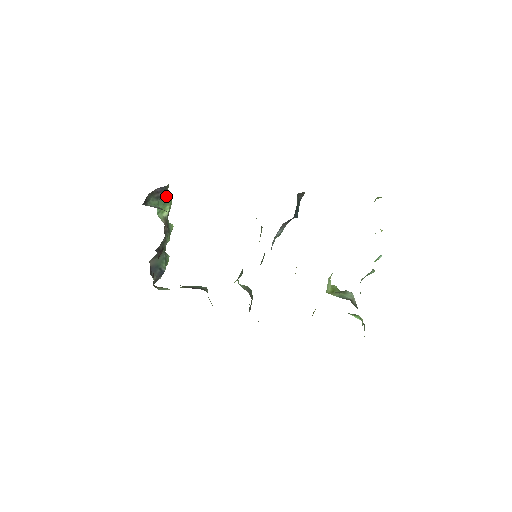
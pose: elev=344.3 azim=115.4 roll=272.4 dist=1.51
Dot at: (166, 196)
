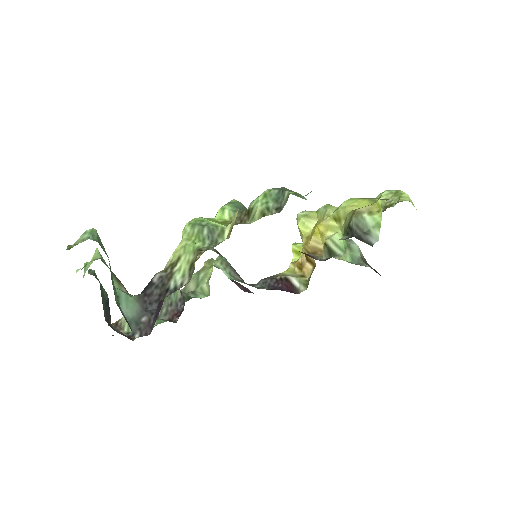
Dot at: occluded
